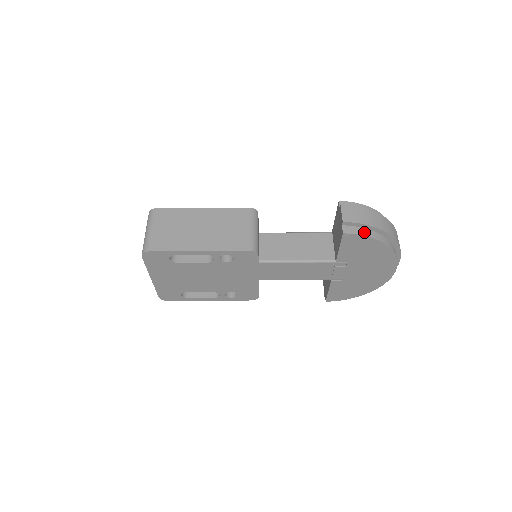
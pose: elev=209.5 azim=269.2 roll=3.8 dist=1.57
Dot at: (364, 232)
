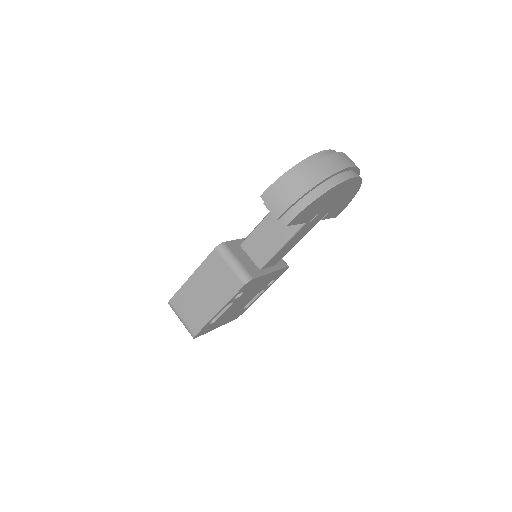
Dot at: (299, 208)
